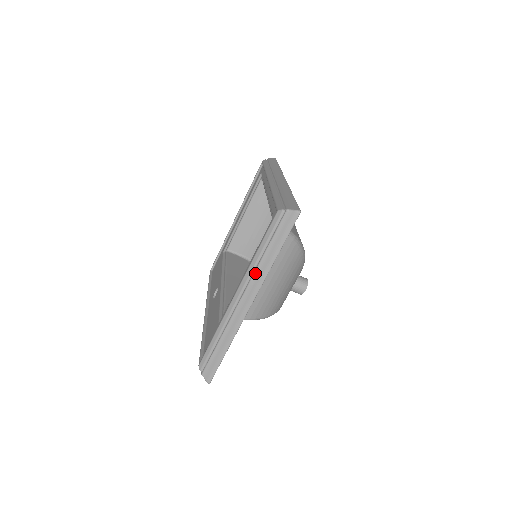
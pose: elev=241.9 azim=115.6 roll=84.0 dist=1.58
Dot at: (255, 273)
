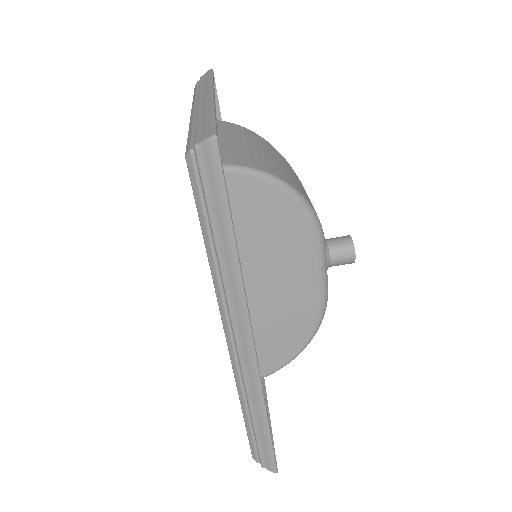
Dot at: (200, 92)
